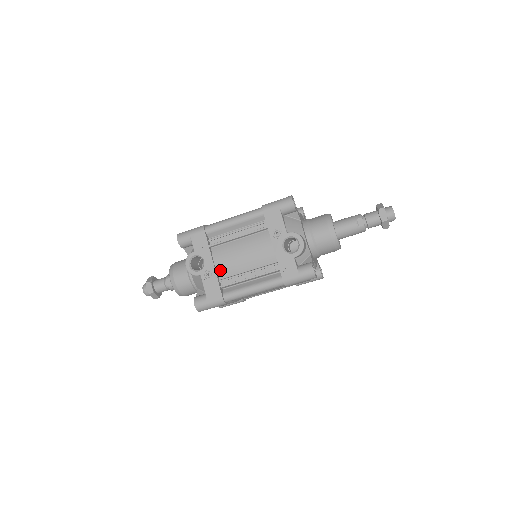
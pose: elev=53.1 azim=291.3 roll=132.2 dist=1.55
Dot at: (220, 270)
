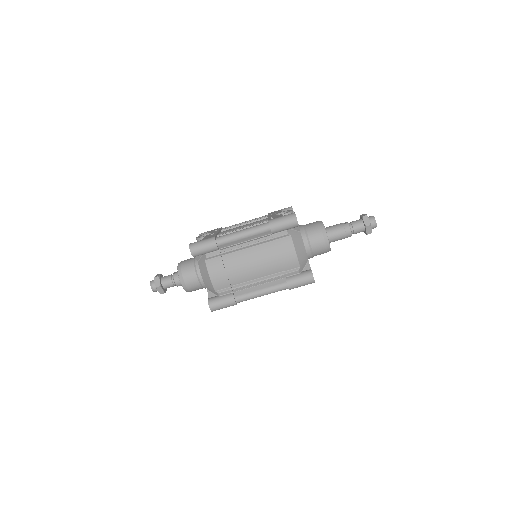
Dot at: occluded
